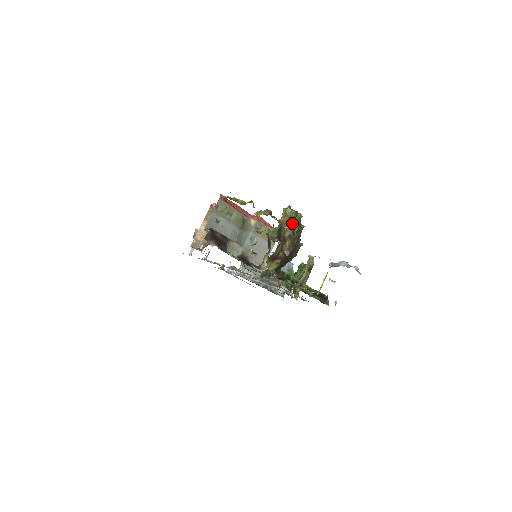
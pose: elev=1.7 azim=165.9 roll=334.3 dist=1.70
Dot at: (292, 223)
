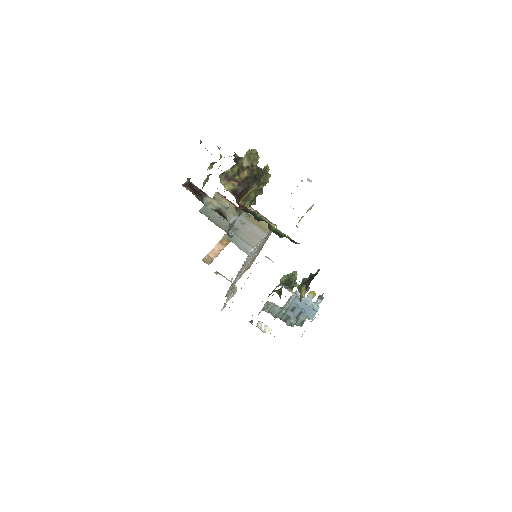
Dot at: (251, 158)
